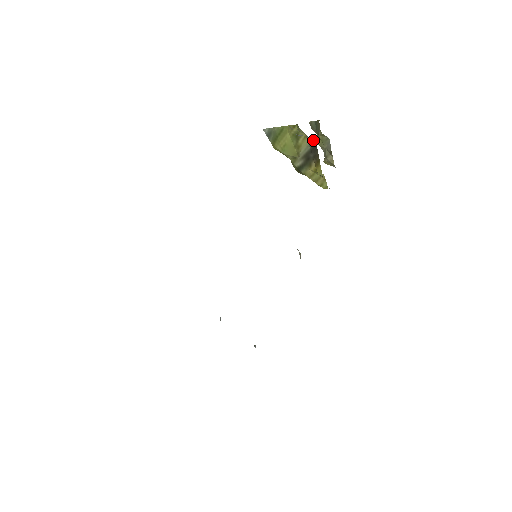
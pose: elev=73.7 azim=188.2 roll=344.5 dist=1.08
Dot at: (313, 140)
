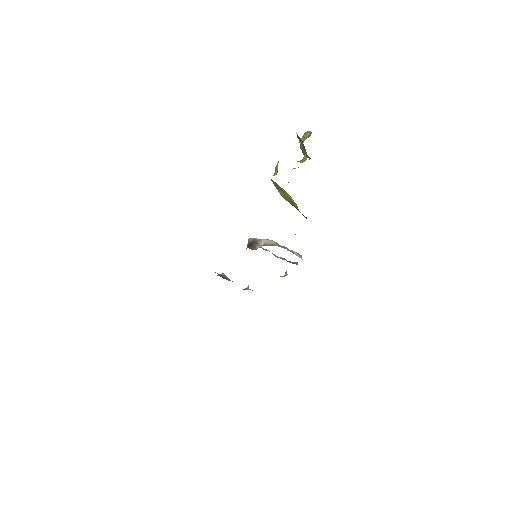
Dot at: occluded
